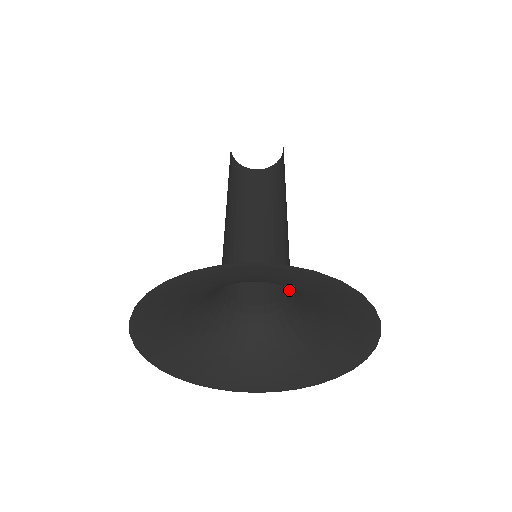
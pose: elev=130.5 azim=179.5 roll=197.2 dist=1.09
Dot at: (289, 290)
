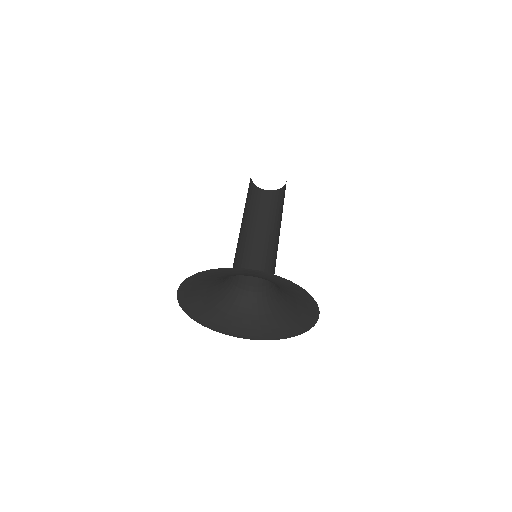
Dot at: (264, 286)
